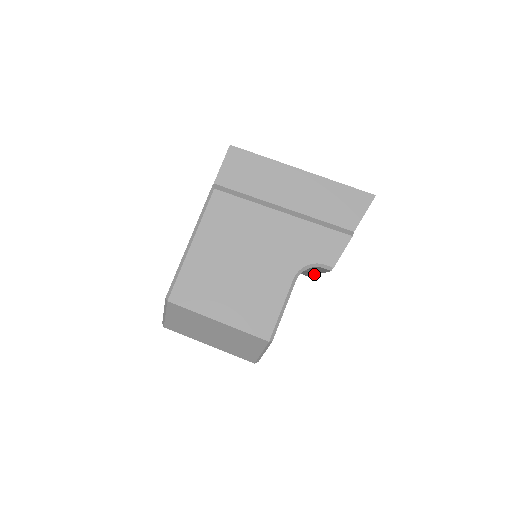
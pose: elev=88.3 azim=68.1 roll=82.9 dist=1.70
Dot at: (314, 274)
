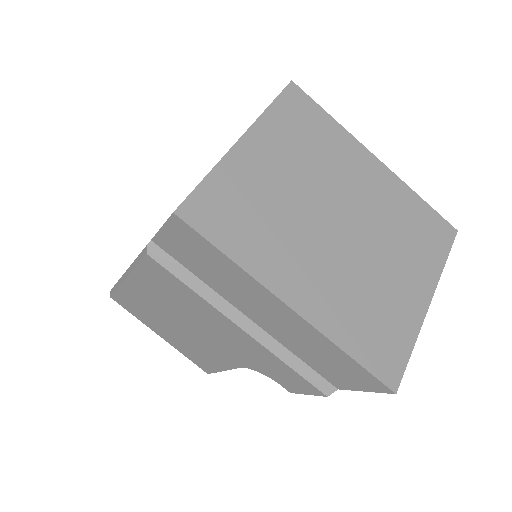
Dot at: occluded
